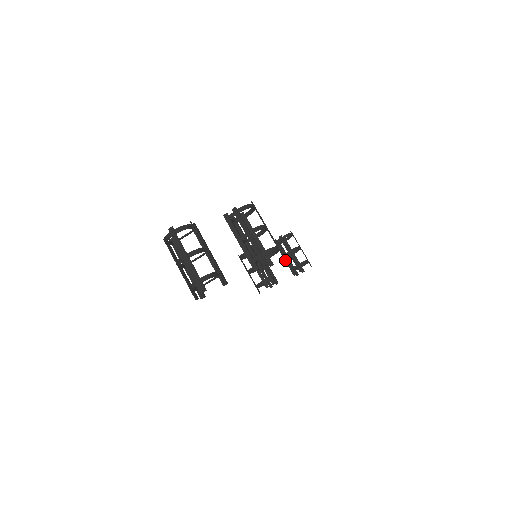
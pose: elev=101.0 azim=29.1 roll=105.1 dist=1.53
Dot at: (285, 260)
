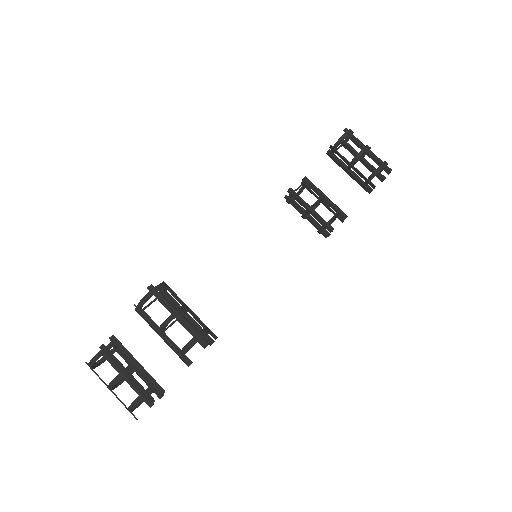
Dot at: (350, 176)
